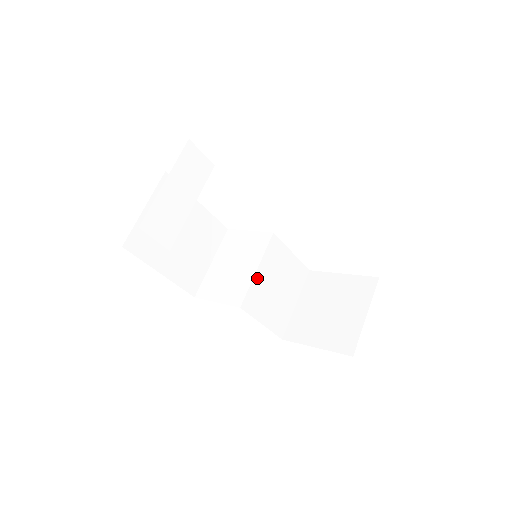
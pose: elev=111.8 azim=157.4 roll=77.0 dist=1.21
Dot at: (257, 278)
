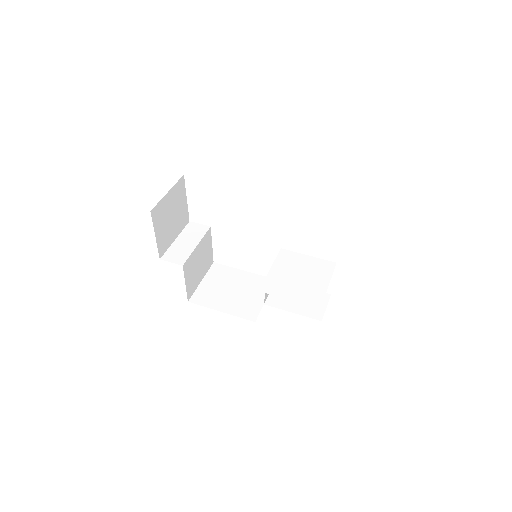
Dot at: (272, 274)
